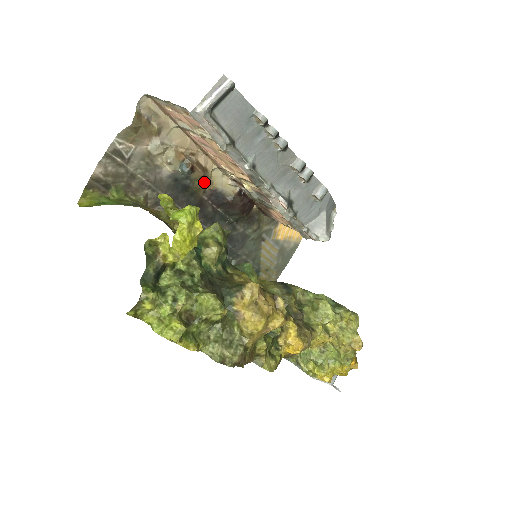
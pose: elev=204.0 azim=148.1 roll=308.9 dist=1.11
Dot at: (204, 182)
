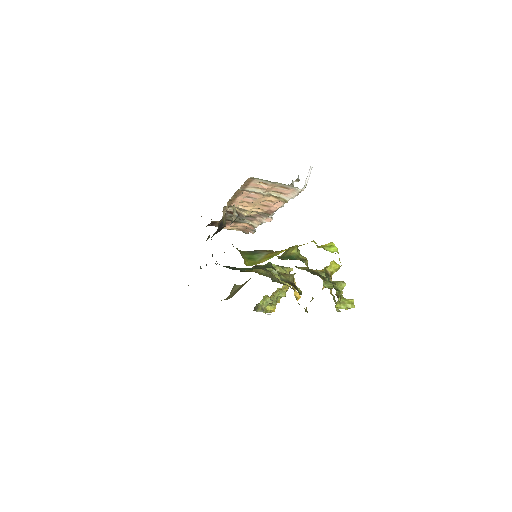
Dot at: occluded
